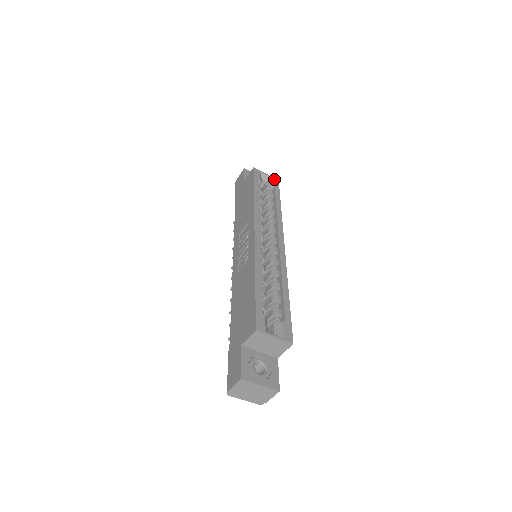
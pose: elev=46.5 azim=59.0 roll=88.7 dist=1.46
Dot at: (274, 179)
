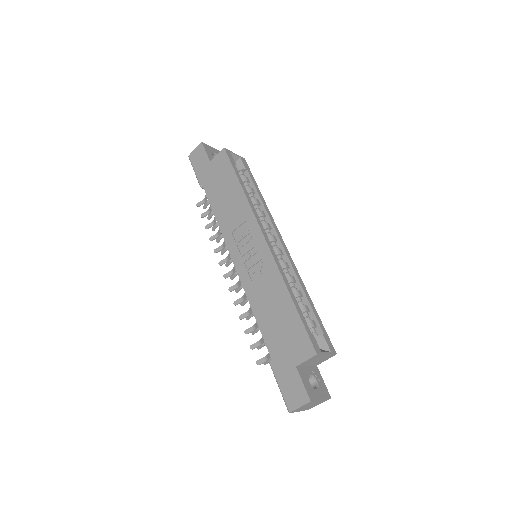
Dot at: (242, 158)
